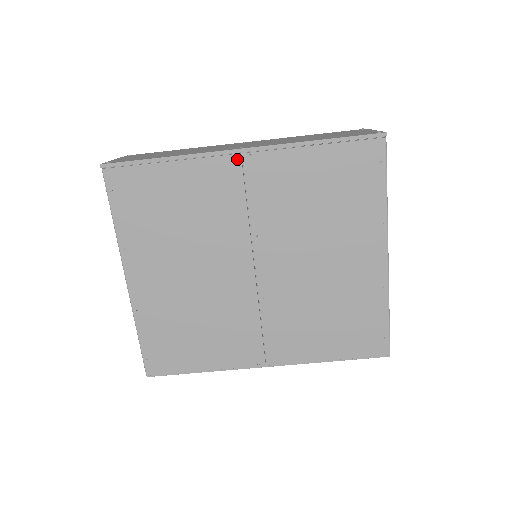
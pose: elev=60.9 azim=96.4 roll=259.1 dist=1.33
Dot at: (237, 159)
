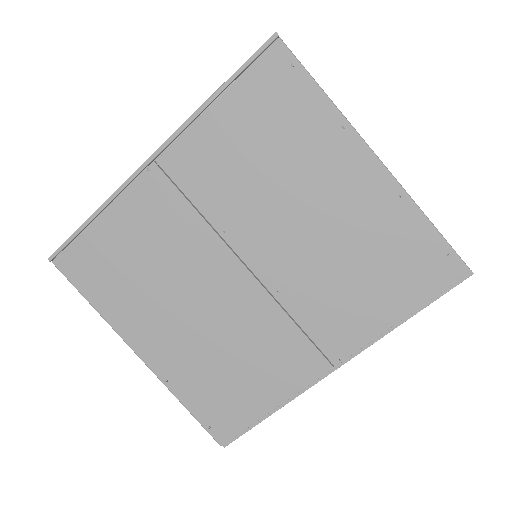
Dot at: (154, 169)
